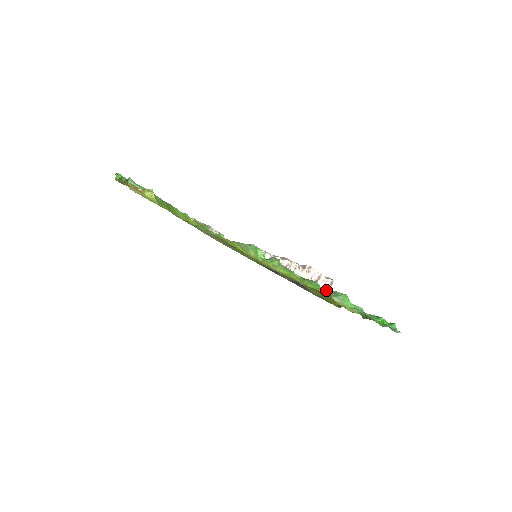
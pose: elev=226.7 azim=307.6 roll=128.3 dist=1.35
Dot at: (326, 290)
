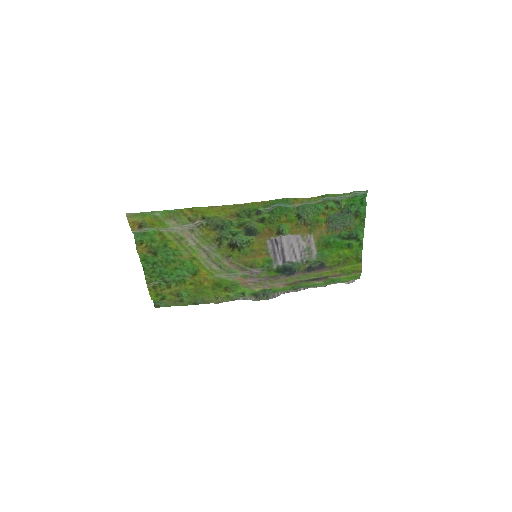
Dot at: occluded
